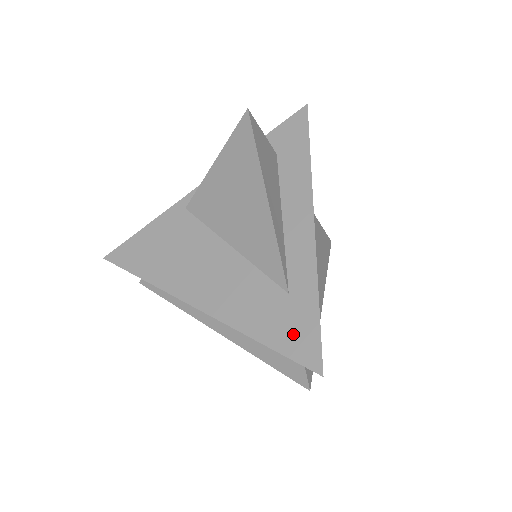
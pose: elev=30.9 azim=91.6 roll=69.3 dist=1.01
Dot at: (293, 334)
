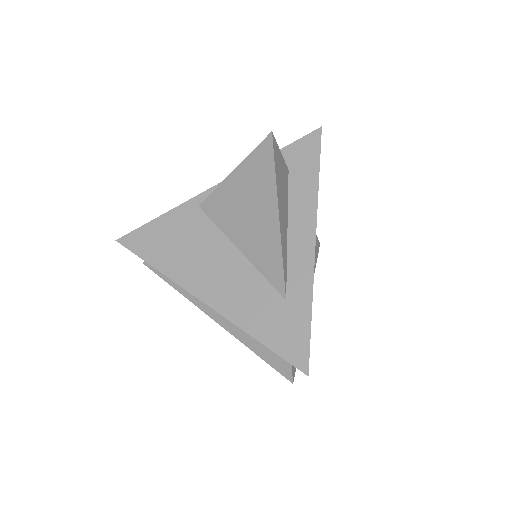
Dot at: (286, 336)
